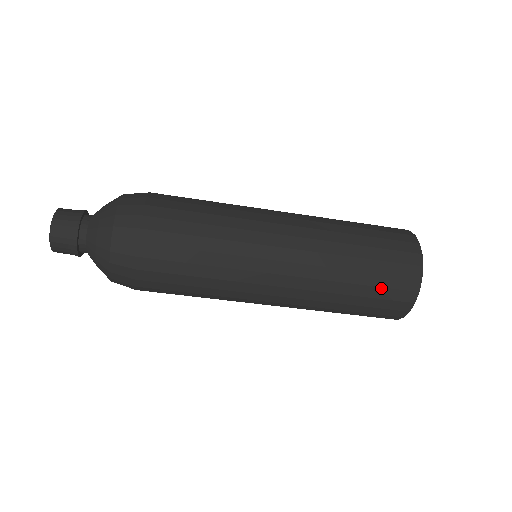
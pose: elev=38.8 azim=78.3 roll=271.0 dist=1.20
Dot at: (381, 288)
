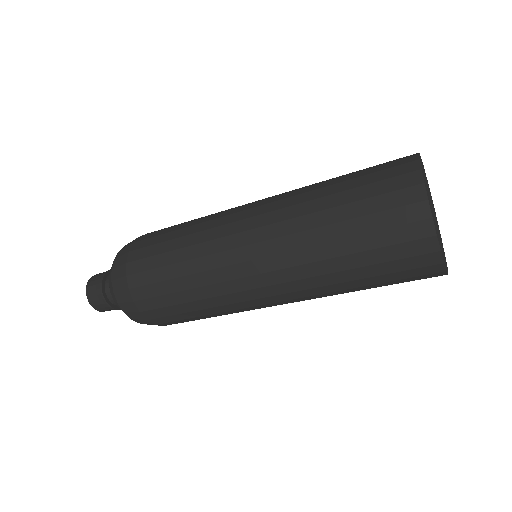
Dot at: (379, 249)
